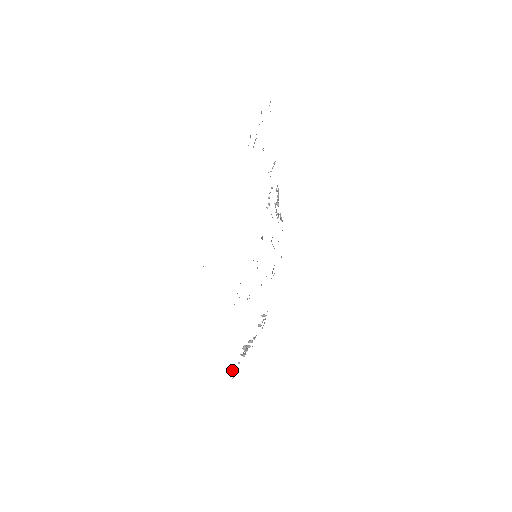
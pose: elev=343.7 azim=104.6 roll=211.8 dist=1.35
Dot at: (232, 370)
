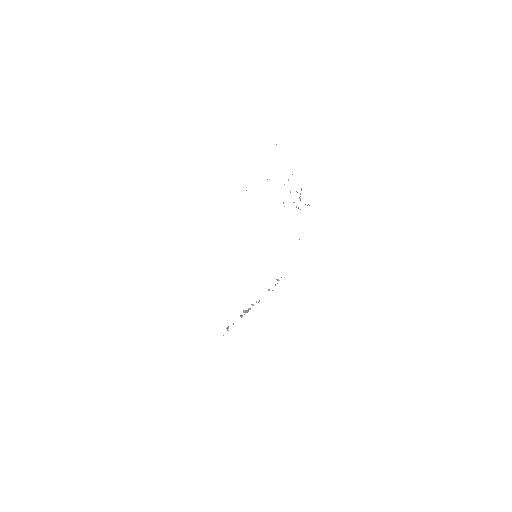
Dot at: occluded
